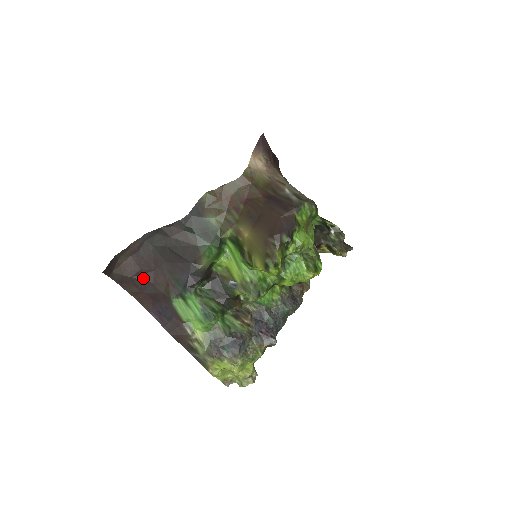
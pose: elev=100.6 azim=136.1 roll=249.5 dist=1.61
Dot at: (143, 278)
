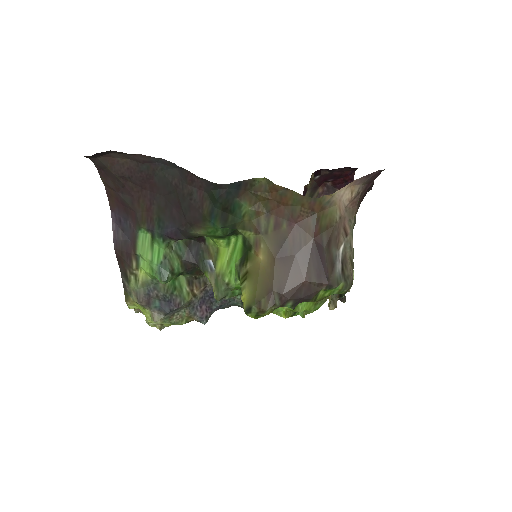
Dot at: (127, 185)
